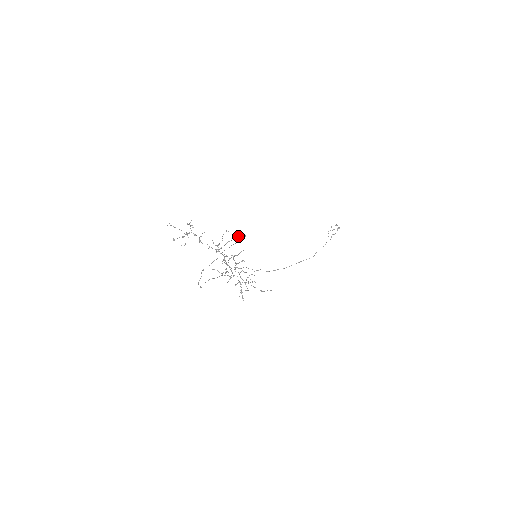
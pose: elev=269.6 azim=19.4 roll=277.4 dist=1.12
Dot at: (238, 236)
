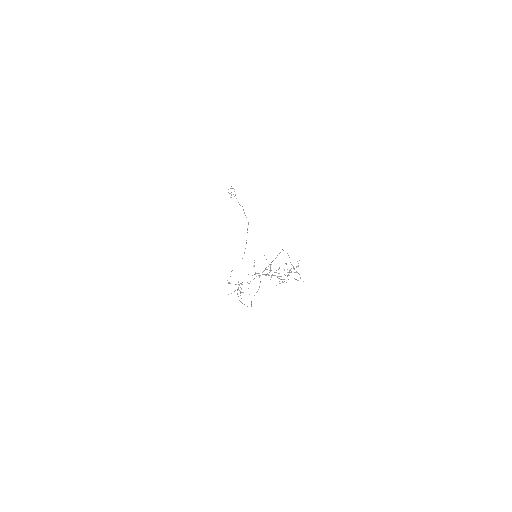
Dot at: (287, 253)
